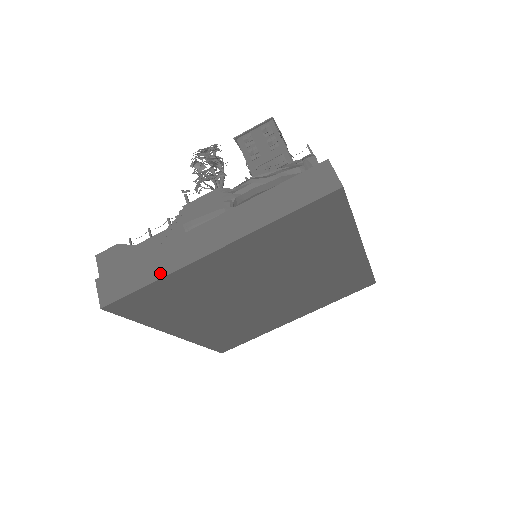
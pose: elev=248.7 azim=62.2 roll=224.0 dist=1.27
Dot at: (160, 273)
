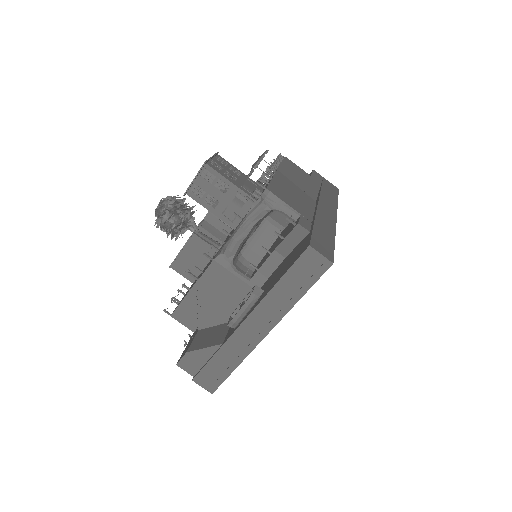
Dot at: (237, 362)
